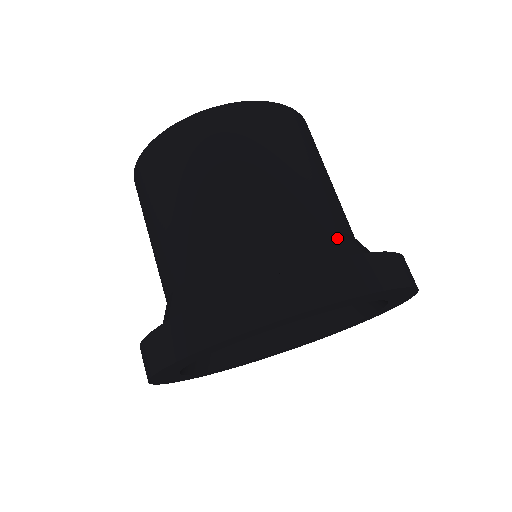
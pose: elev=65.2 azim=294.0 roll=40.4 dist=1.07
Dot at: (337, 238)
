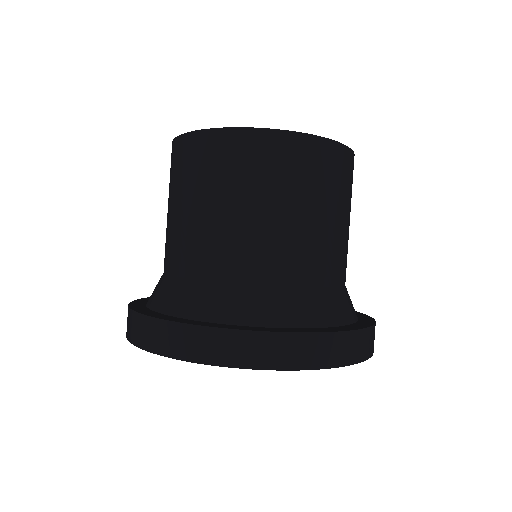
Dot at: (339, 295)
